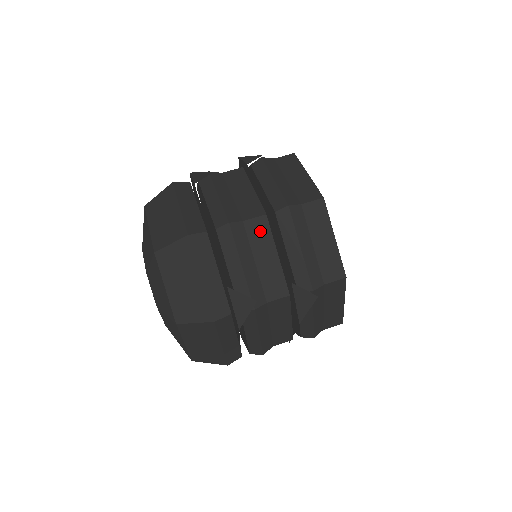
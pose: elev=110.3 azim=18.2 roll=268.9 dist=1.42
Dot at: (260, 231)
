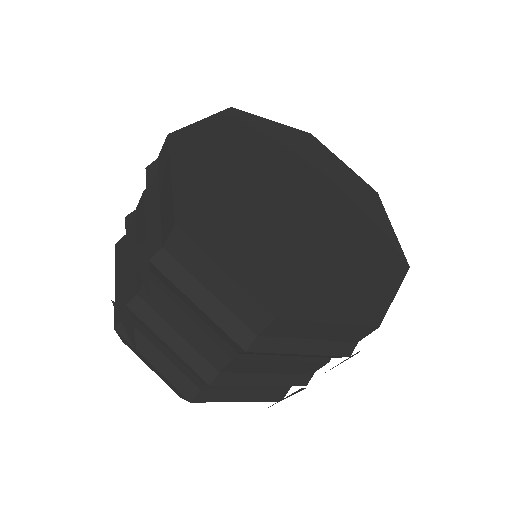
Dot at: (244, 365)
